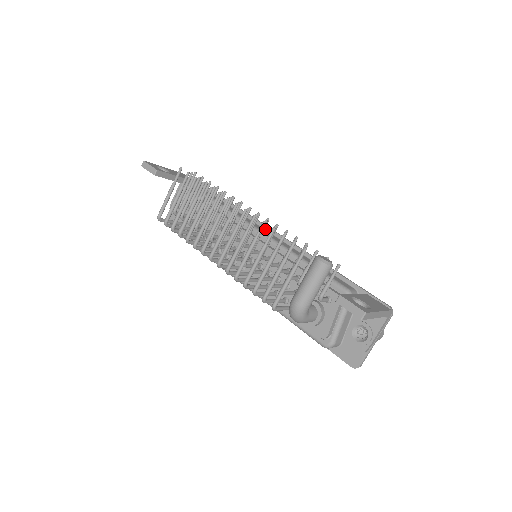
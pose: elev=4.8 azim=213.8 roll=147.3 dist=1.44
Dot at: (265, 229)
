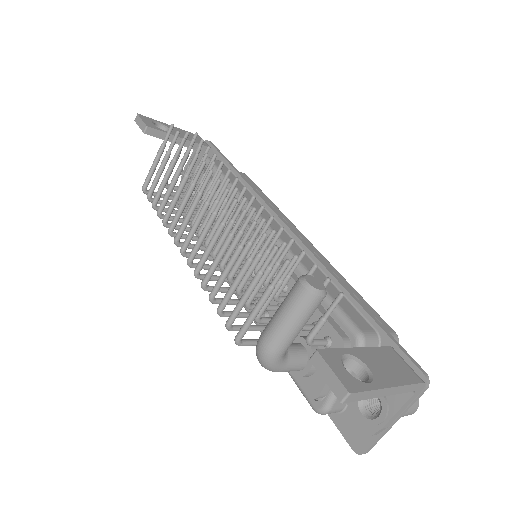
Dot at: (276, 220)
